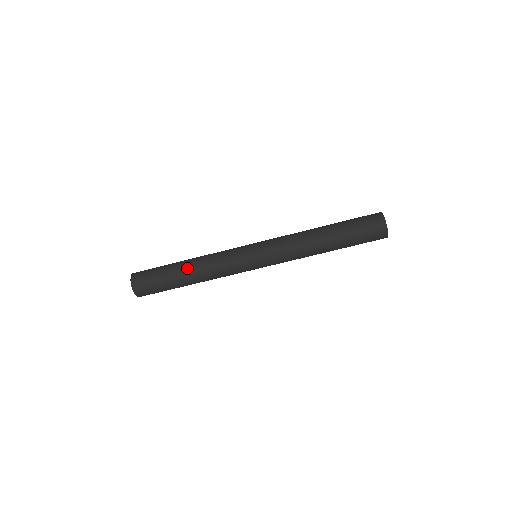
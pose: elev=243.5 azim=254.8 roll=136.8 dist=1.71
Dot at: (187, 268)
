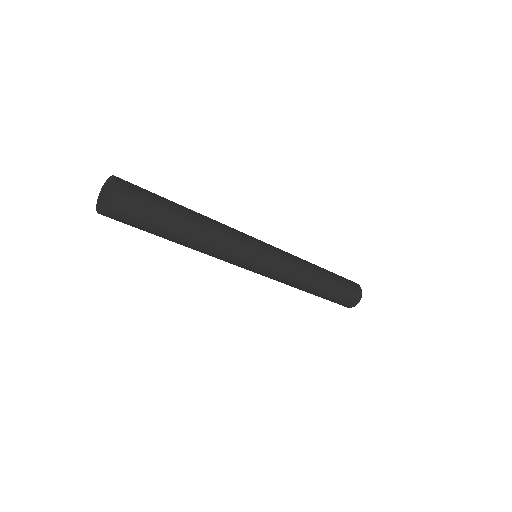
Dot at: (192, 236)
